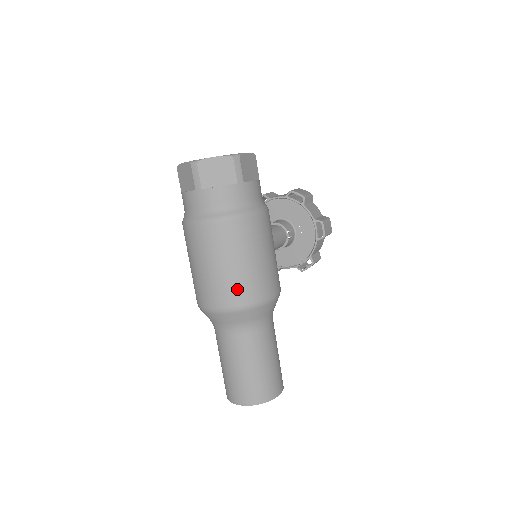
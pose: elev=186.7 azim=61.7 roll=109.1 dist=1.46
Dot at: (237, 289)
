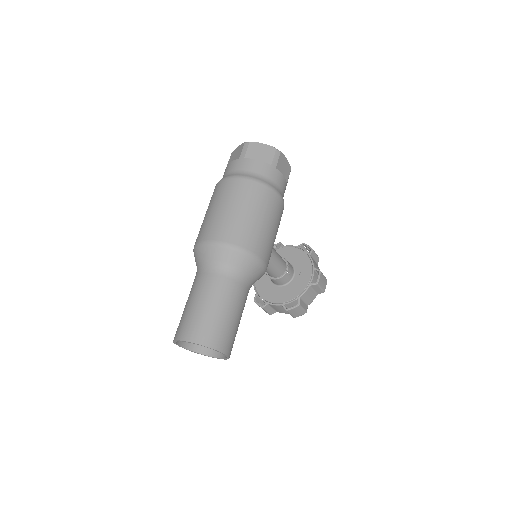
Dot at: (235, 230)
